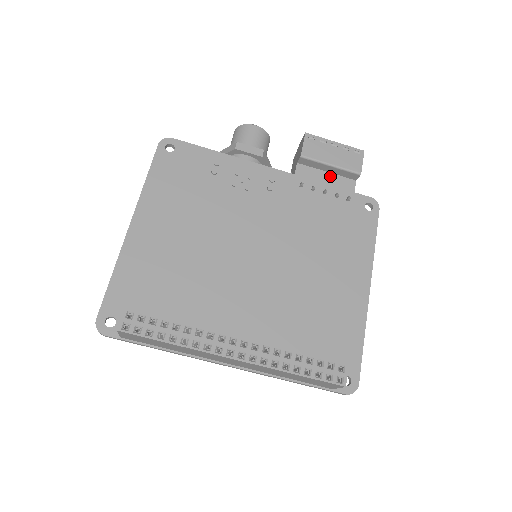
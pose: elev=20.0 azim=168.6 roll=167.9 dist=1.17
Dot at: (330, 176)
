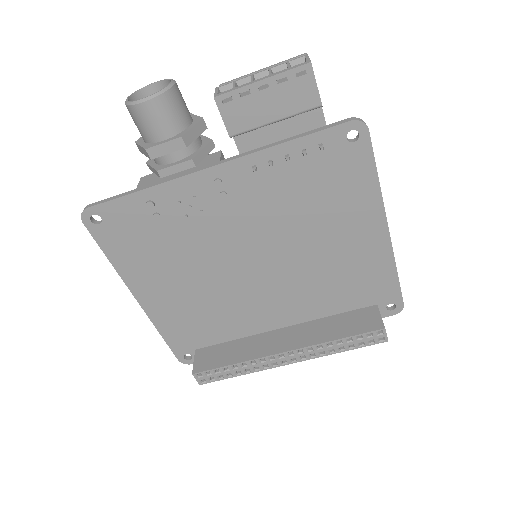
Dot at: (282, 120)
